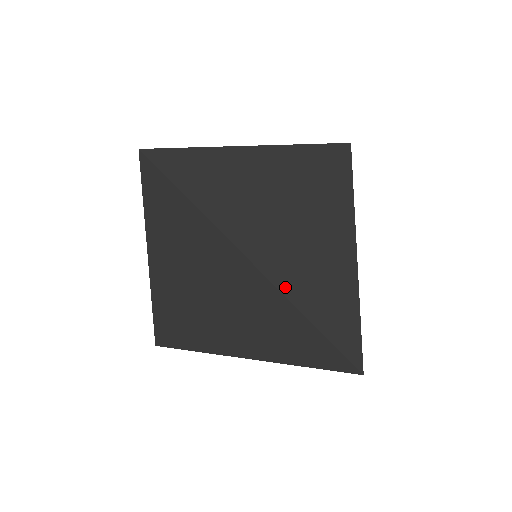
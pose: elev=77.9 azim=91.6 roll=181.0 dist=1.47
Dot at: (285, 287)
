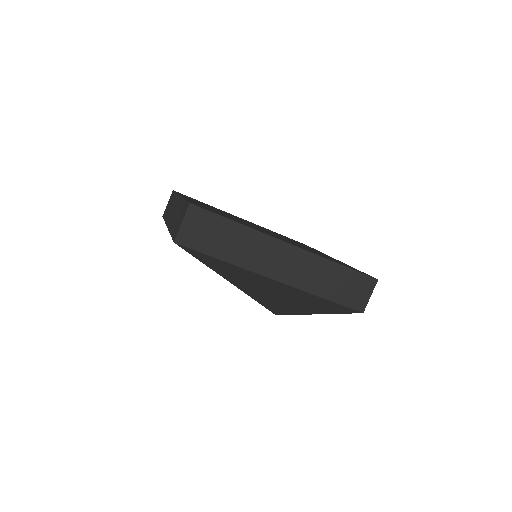
Dot at: (255, 298)
